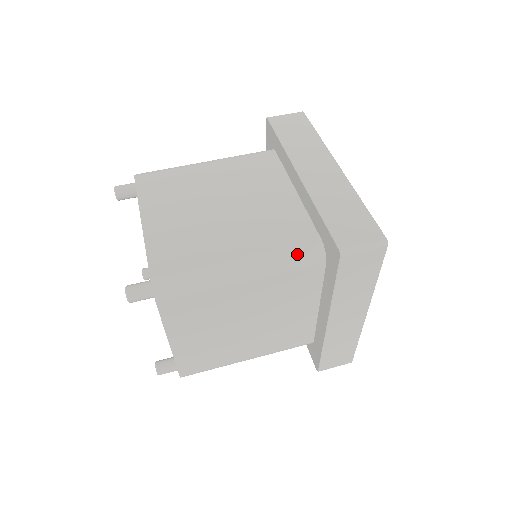
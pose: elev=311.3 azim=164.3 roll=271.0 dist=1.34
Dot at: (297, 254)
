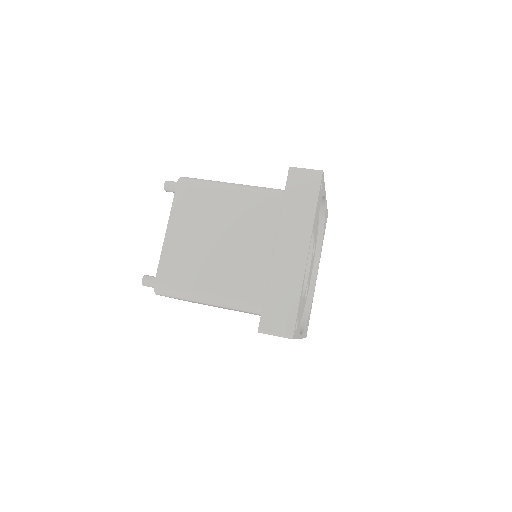
Dot at: (270, 189)
